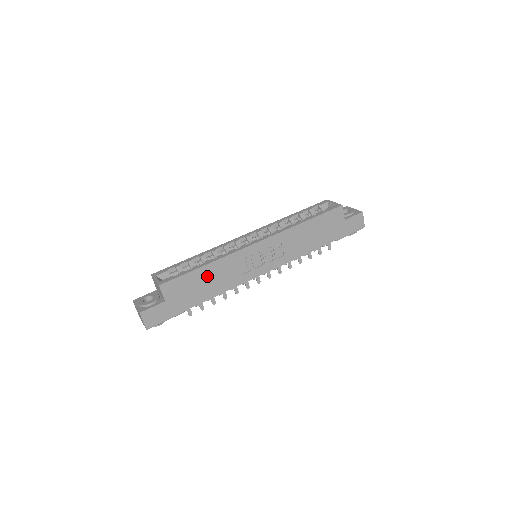
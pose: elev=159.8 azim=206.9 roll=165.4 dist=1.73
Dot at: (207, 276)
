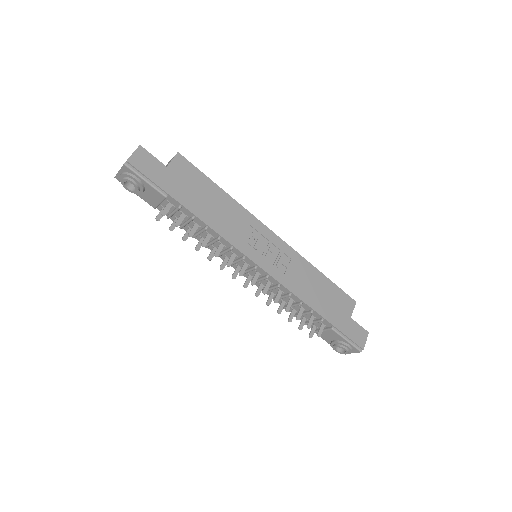
Dot at: (216, 199)
